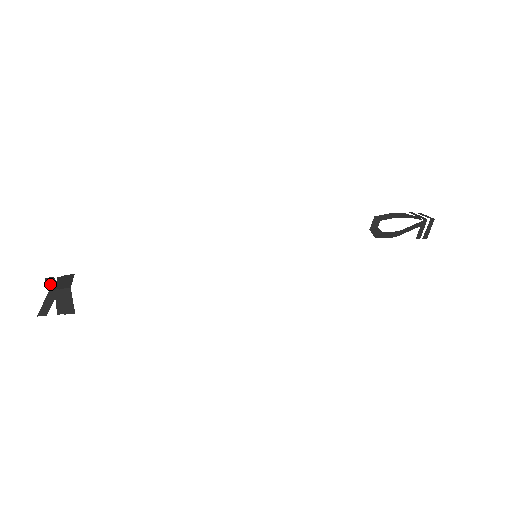
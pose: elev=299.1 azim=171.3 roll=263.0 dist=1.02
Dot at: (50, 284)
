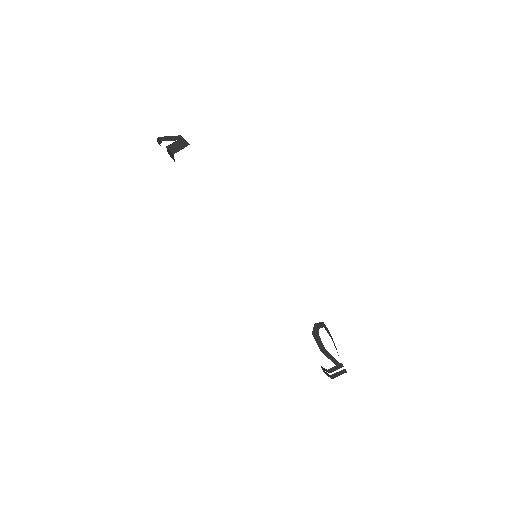
Dot at: occluded
